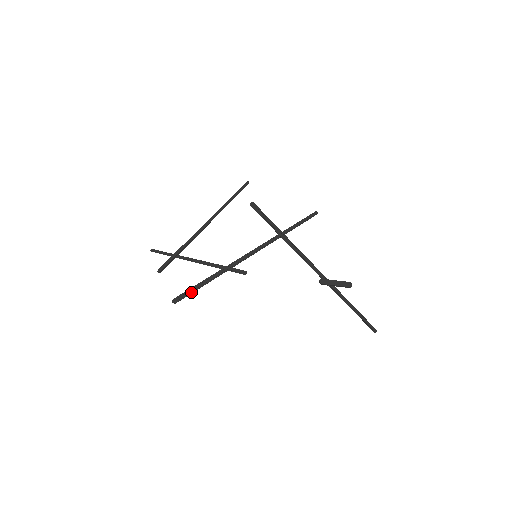
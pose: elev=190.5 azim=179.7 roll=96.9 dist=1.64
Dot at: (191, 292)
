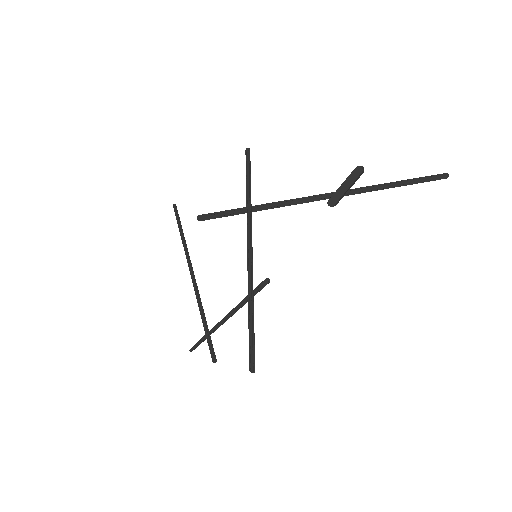
Dot at: (253, 349)
